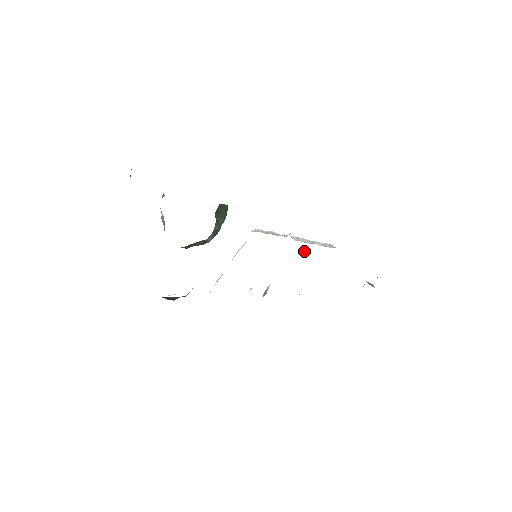
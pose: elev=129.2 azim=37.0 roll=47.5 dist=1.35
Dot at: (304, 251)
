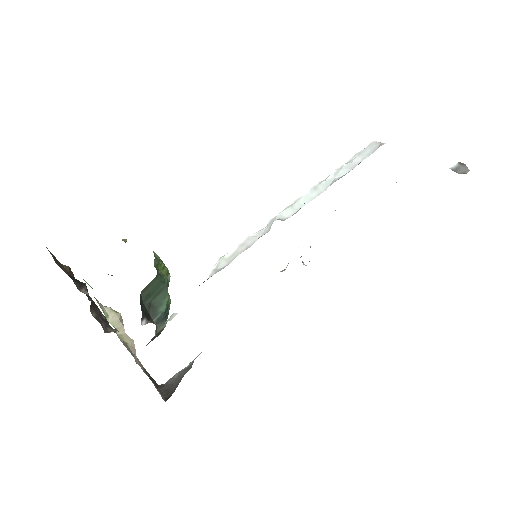
Dot at: occluded
